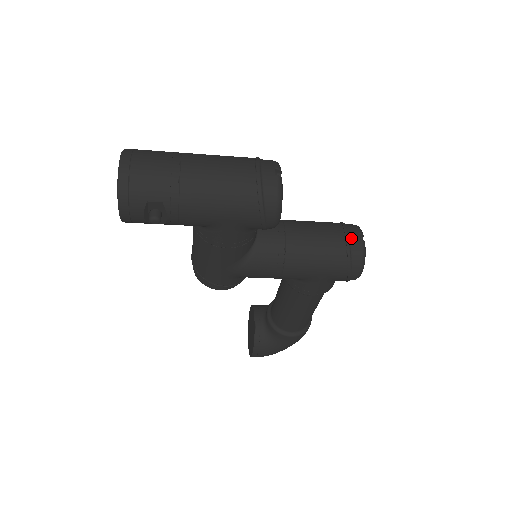
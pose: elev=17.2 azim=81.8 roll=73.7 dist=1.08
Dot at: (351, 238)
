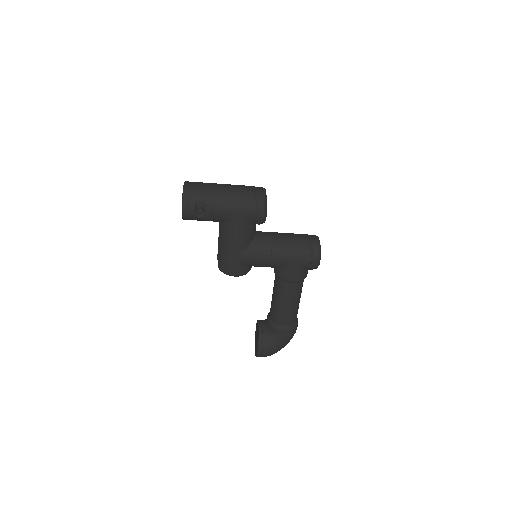
Dot at: (311, 238)
